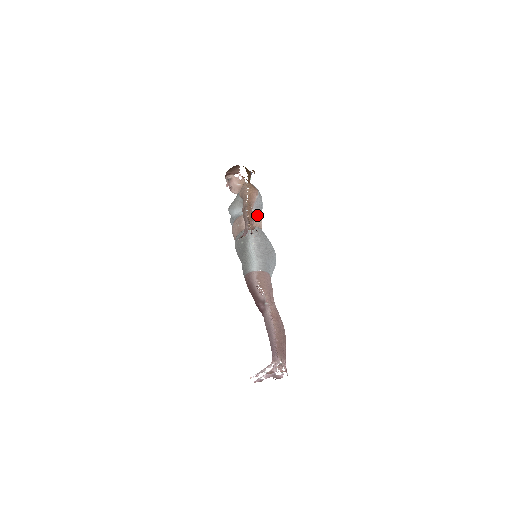
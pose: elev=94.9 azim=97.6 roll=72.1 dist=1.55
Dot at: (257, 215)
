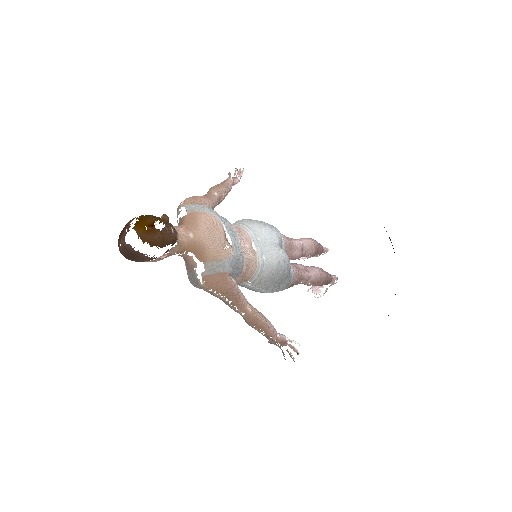
Dot at: (243, 272)
